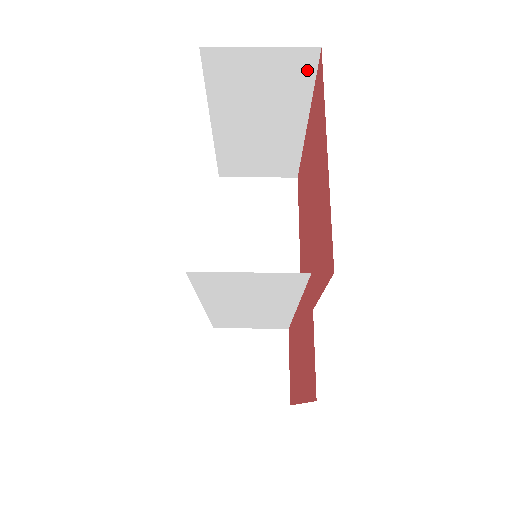
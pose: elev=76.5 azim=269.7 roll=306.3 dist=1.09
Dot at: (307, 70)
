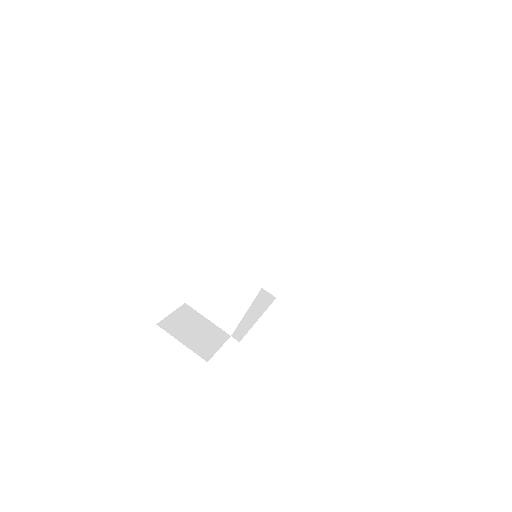
Dot at: (327, 212)
